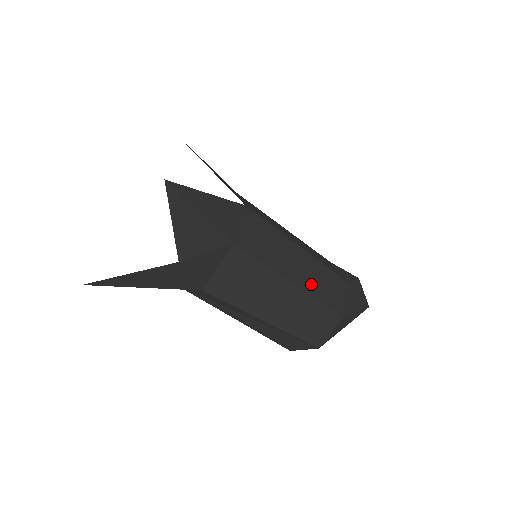
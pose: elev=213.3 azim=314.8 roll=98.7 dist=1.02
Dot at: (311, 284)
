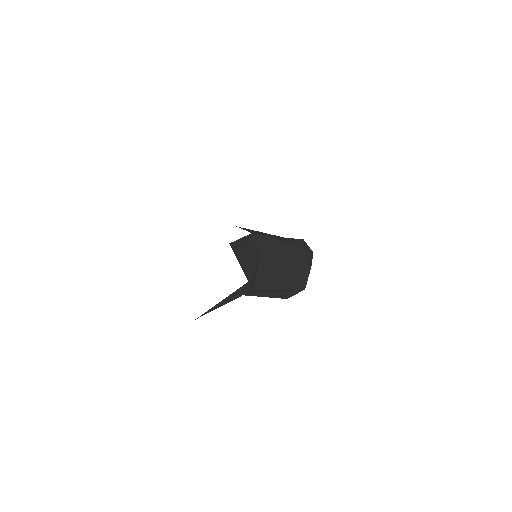
Dot at: (293, 257)
